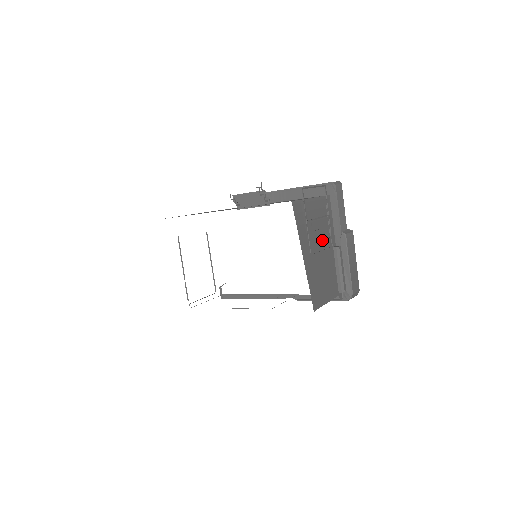
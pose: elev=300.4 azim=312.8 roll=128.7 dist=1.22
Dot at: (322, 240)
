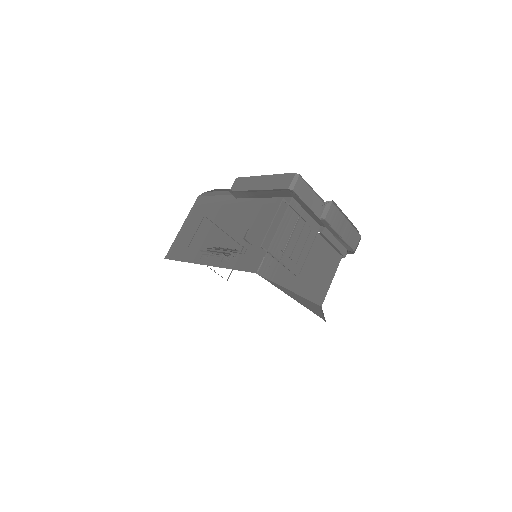
Dot at: (303, 247)
